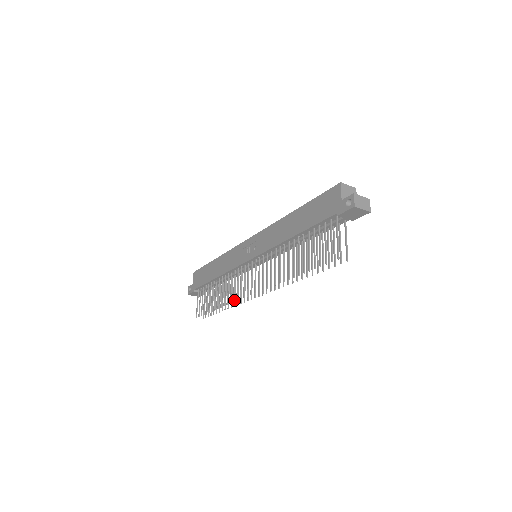
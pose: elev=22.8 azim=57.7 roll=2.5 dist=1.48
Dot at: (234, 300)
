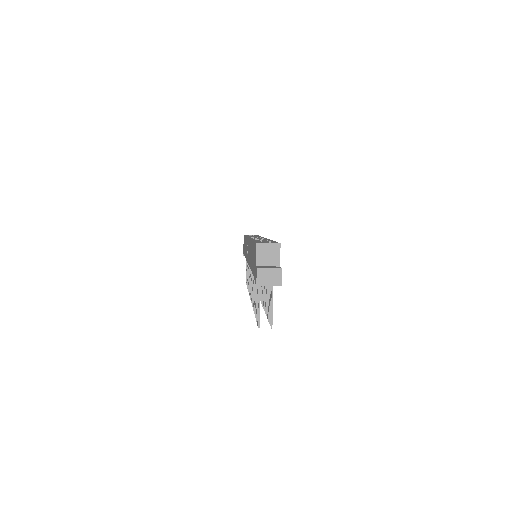
Dot at: occluded
